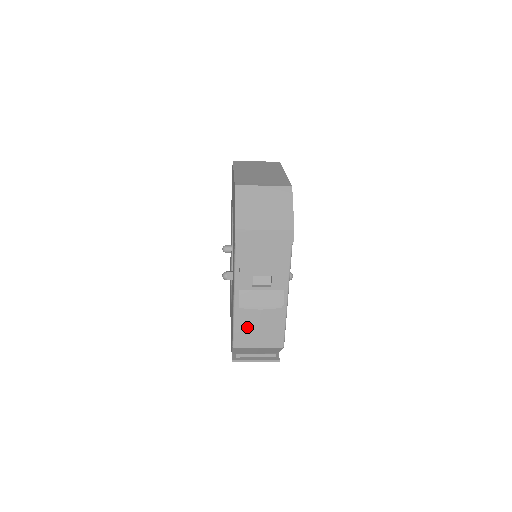
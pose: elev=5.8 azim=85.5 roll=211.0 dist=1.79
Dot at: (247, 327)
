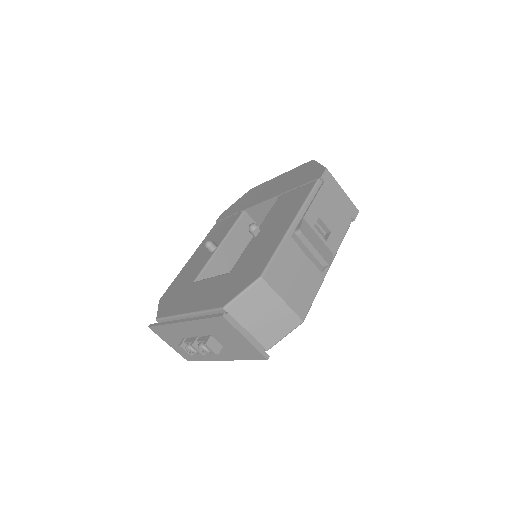
Dot at: (287, 264)
